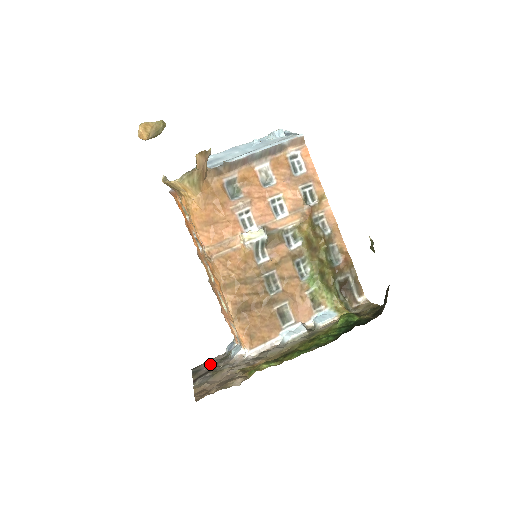
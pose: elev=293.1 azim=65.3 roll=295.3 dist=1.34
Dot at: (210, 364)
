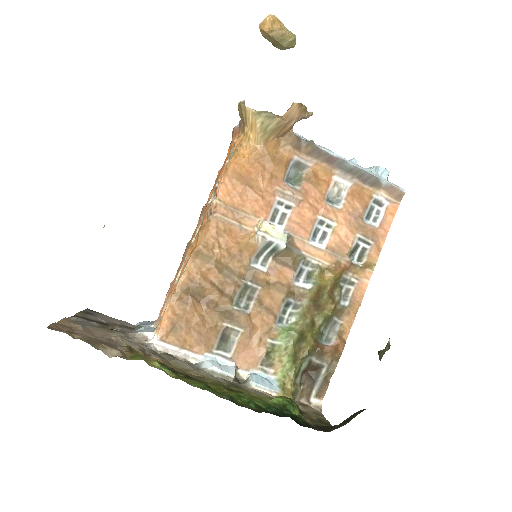
Dot at: (109, 319)
